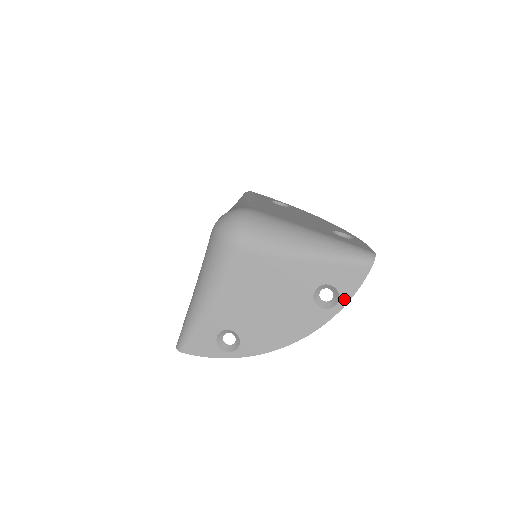
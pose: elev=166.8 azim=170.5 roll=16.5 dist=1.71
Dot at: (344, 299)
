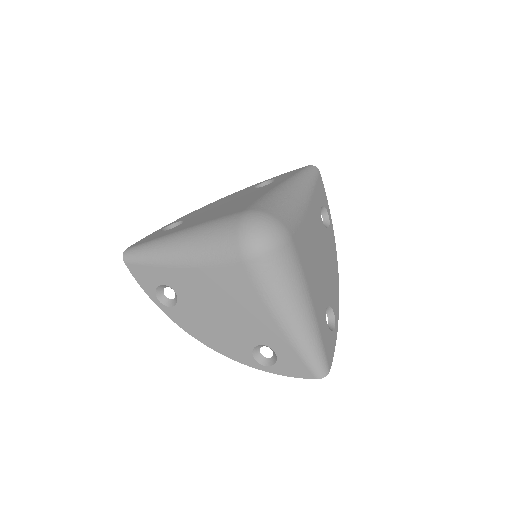
Dot at: (274, 370)
